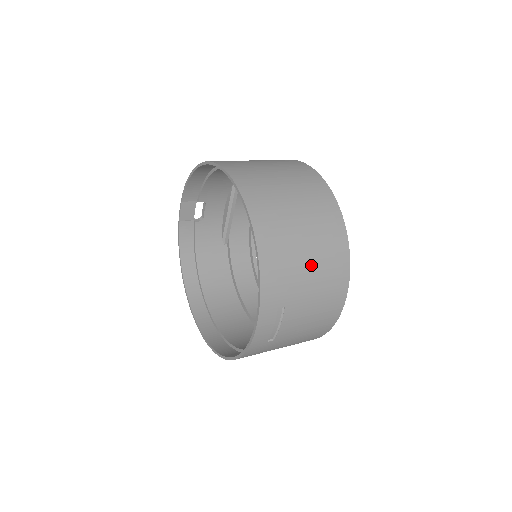
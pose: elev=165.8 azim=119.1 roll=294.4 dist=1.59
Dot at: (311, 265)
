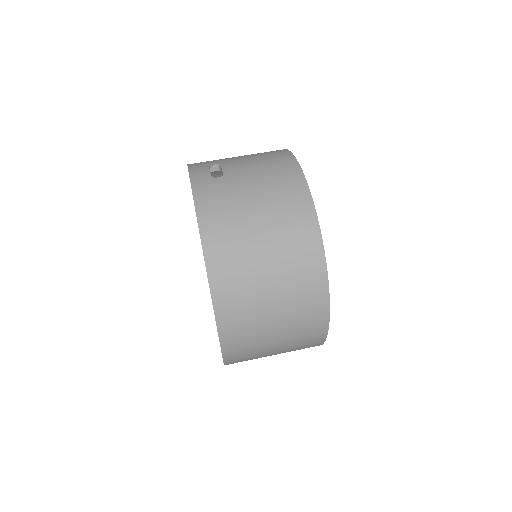
Dot at: occluded
